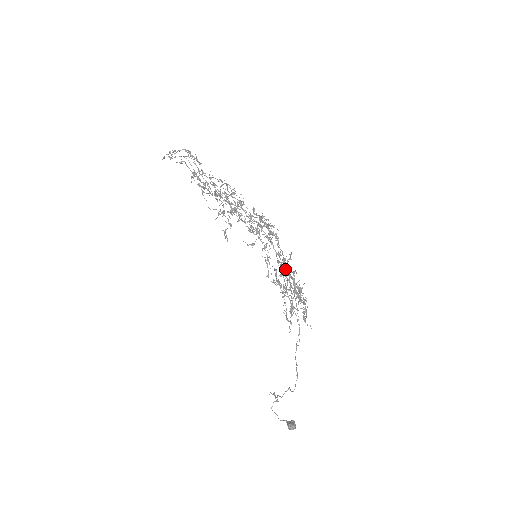
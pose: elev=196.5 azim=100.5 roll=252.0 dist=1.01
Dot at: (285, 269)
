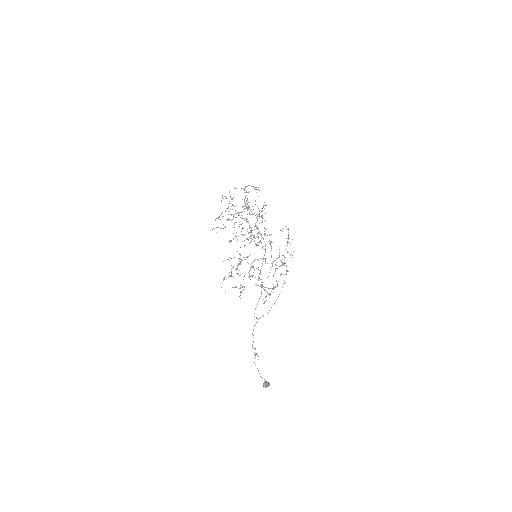
Dot at: (281, 274)
